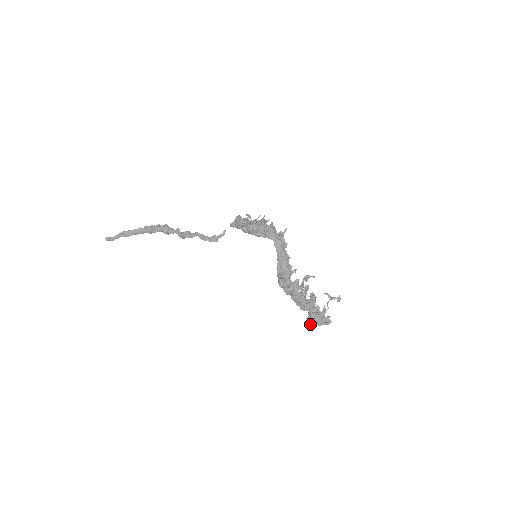
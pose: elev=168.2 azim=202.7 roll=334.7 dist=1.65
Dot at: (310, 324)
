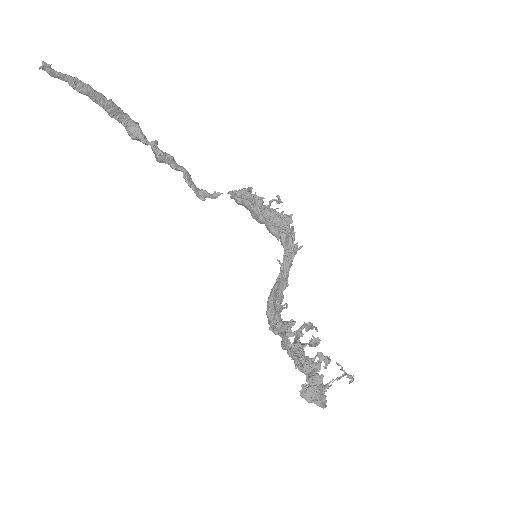
Dot at: (303, 396)
